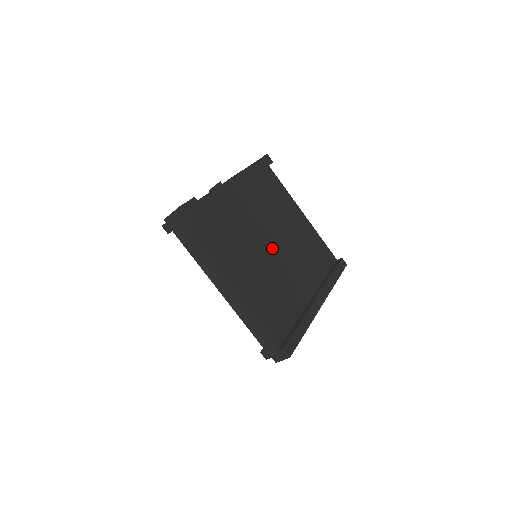
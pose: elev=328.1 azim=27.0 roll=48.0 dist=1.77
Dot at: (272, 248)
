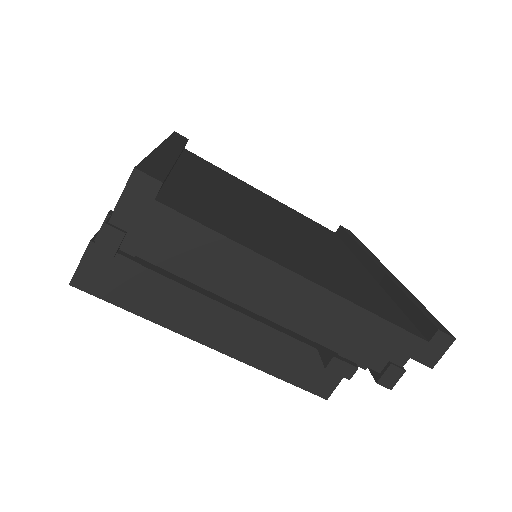
Dot at: (278, 223)
